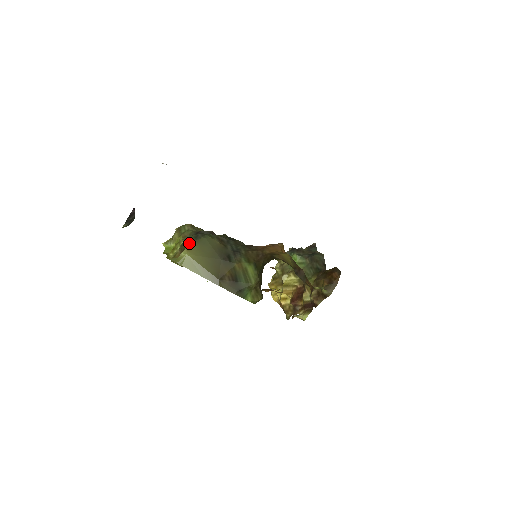
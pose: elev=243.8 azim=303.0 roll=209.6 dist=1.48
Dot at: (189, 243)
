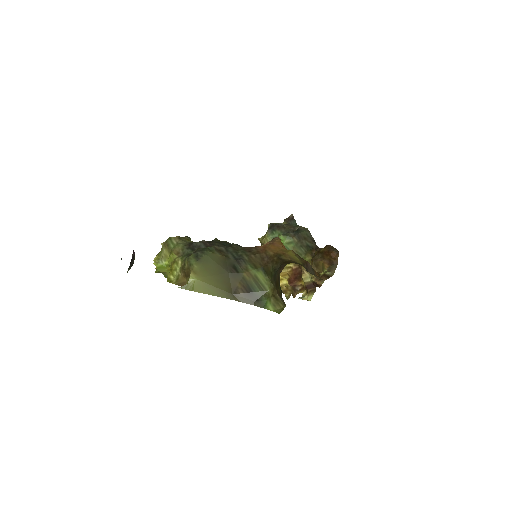
Dot at: (192, 265)
